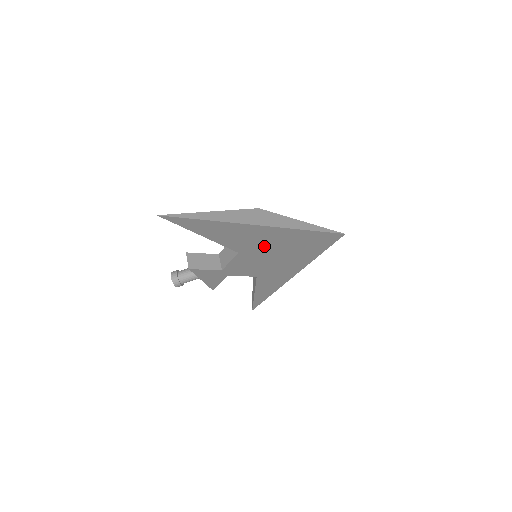
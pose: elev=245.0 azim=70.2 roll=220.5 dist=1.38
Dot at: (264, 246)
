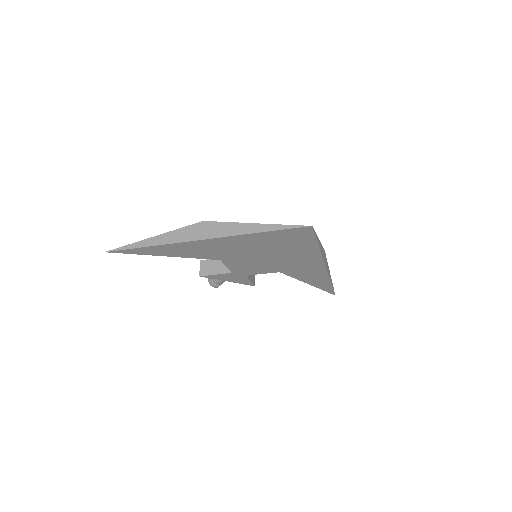
Dot at: (236, 251)
